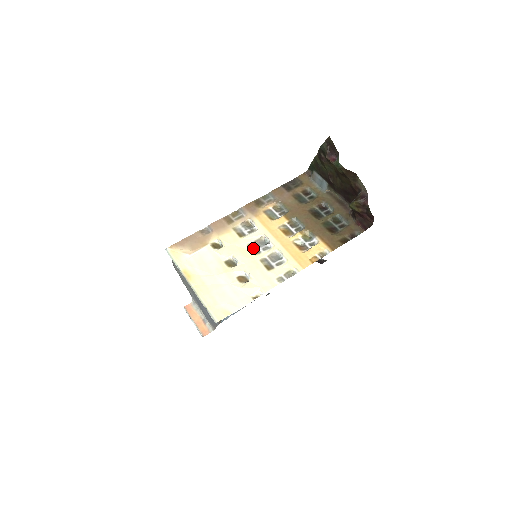
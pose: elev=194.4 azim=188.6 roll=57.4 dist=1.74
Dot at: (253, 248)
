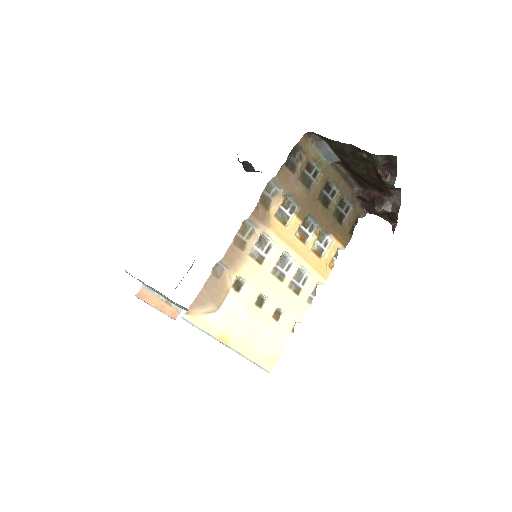
Dot at: (277, 273)
